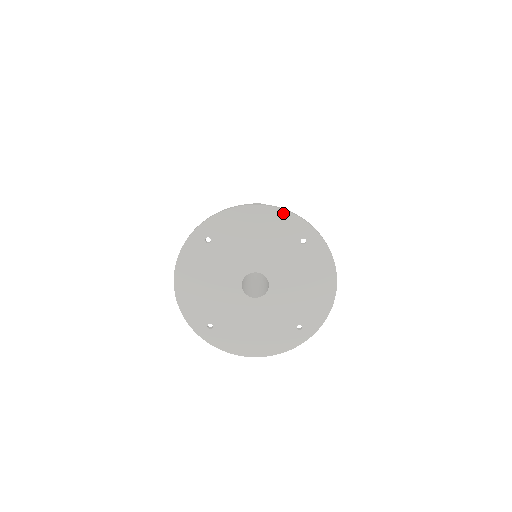
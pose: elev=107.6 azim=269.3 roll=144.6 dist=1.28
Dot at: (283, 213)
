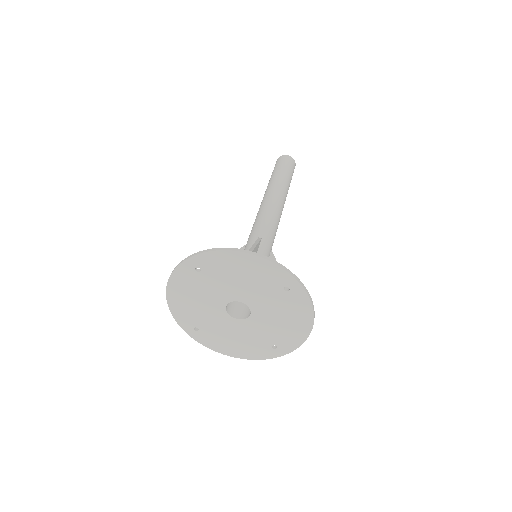
Dot at: (270, 264)
